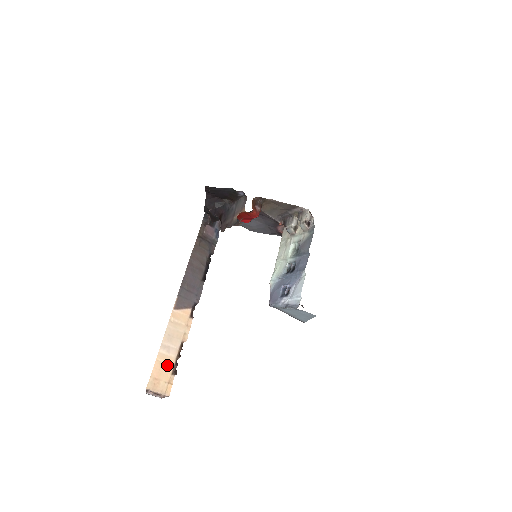
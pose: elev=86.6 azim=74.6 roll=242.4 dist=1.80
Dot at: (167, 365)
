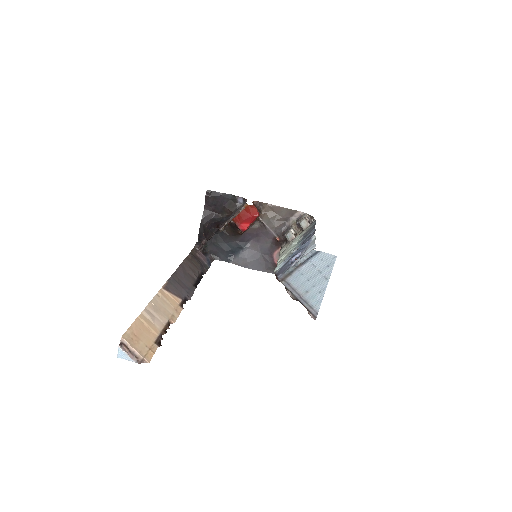
Dot at: (150, 331)
